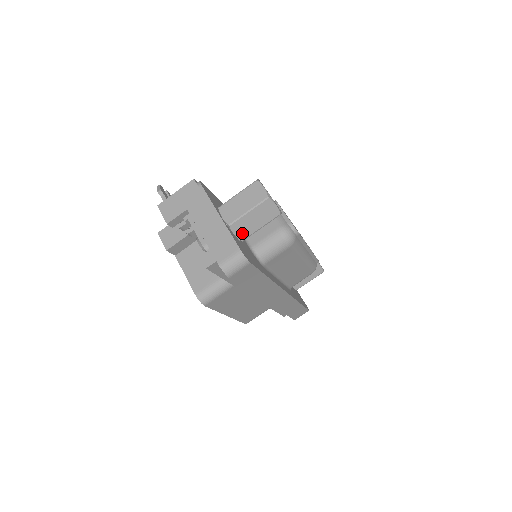
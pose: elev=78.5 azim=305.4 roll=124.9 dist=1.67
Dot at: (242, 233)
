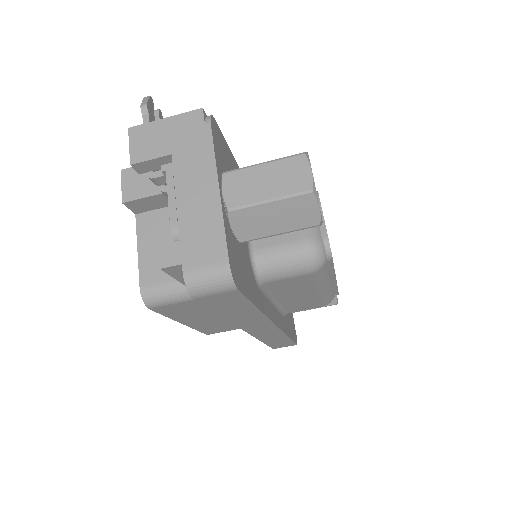
Dot at: (245, 230)
